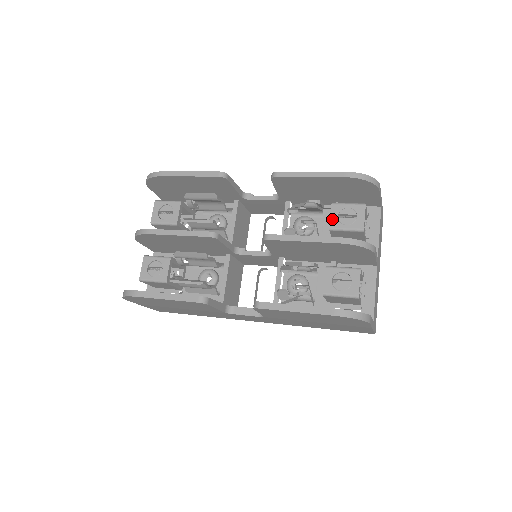
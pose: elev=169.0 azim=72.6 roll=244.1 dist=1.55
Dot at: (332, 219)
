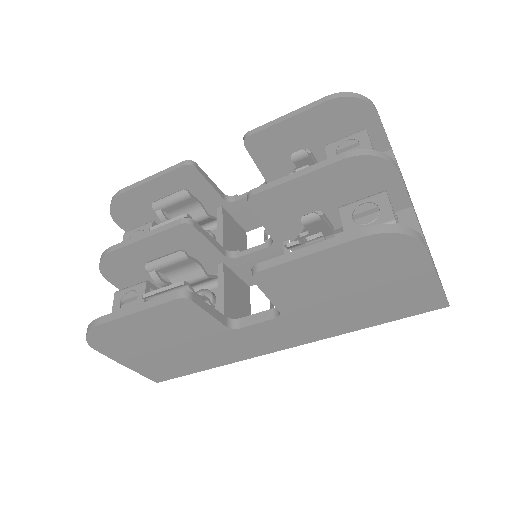
Dot at: occluded
